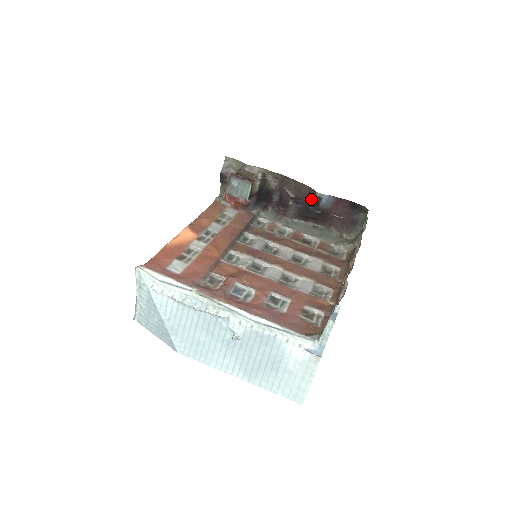
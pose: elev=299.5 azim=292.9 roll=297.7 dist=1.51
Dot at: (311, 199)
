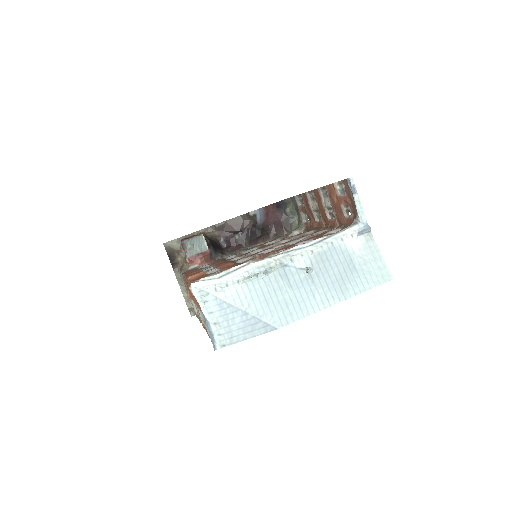
Dot at: (249, 222)
